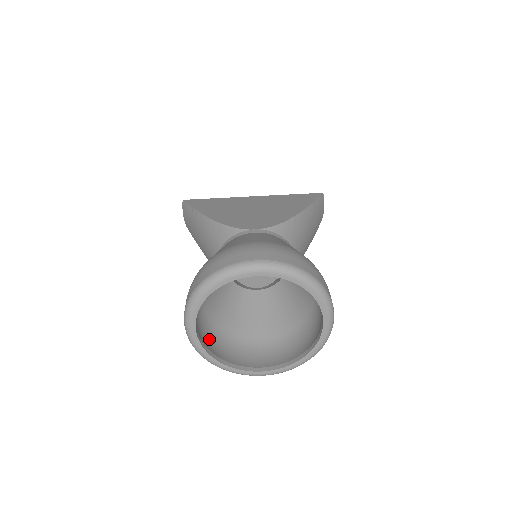
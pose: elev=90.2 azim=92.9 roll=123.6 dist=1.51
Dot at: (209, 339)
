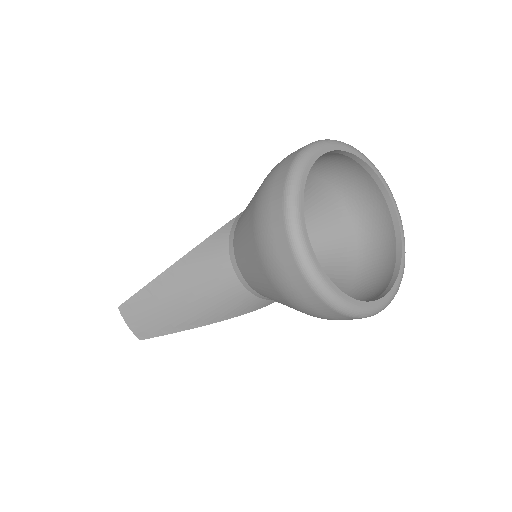
Dot at: occluded
